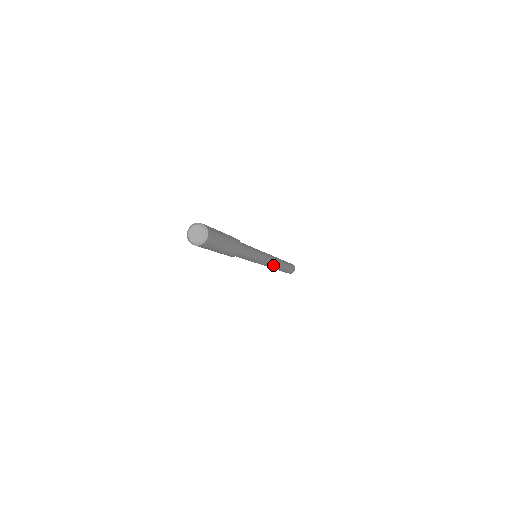
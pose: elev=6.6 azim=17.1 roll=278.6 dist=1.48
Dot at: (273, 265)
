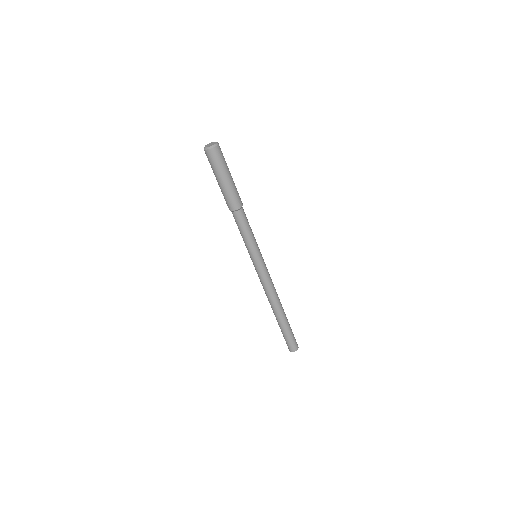
Dot at: (269, 292)
